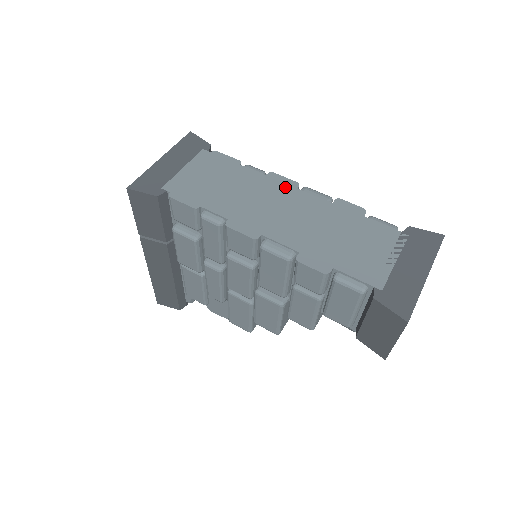
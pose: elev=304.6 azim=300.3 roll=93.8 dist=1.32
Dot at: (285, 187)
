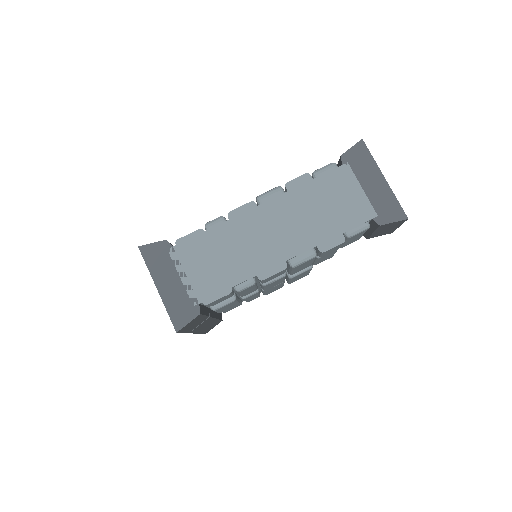
Dot at: (251, 214)
